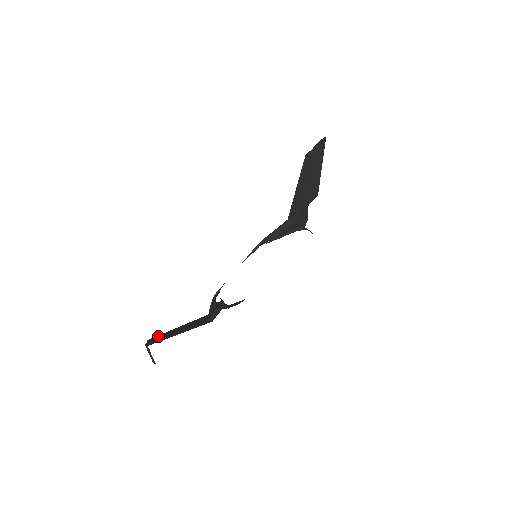
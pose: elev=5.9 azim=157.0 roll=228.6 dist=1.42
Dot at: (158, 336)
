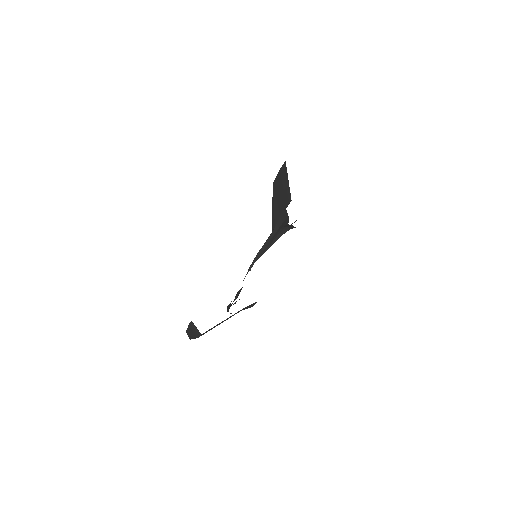
Dot at: occluded
